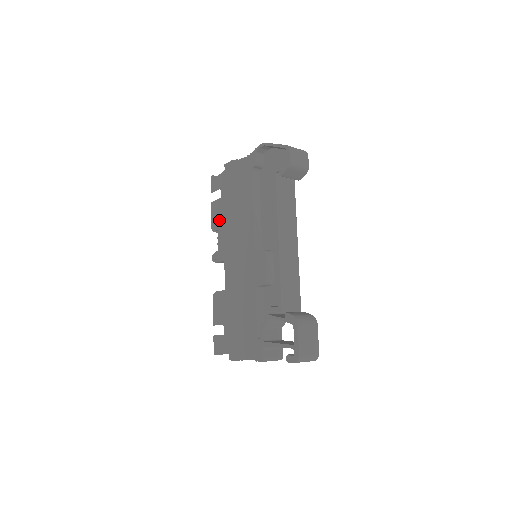
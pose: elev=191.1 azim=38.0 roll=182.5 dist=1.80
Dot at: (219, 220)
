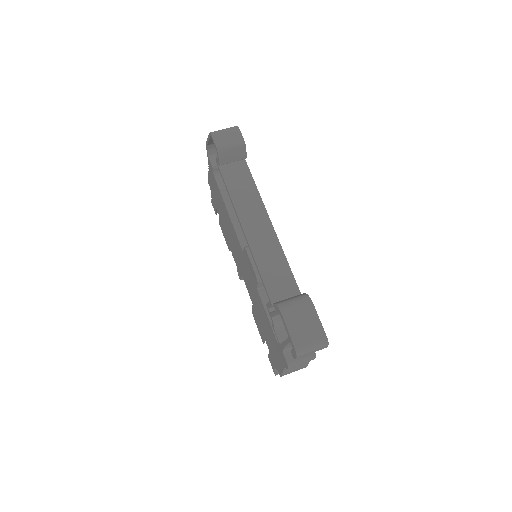
Dot at: (226, 238)
